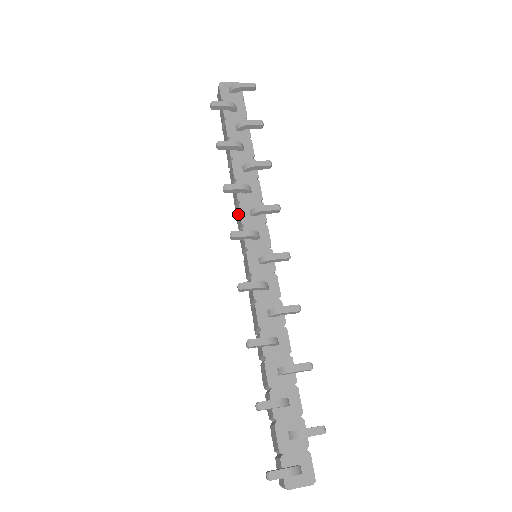
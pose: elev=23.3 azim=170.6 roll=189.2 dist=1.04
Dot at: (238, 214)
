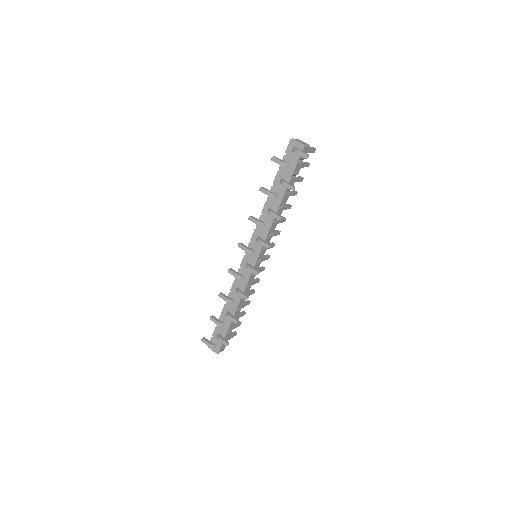
Dot at: occluded
